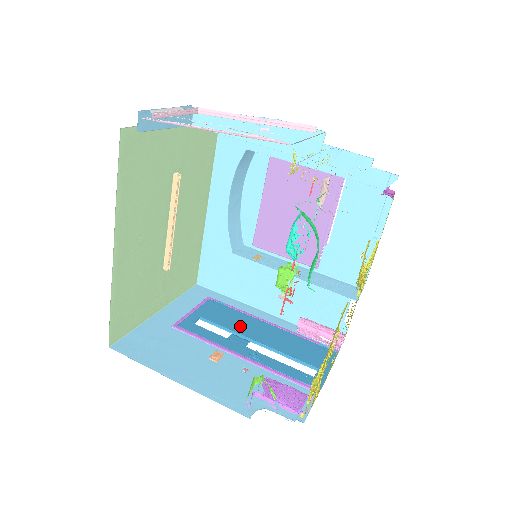
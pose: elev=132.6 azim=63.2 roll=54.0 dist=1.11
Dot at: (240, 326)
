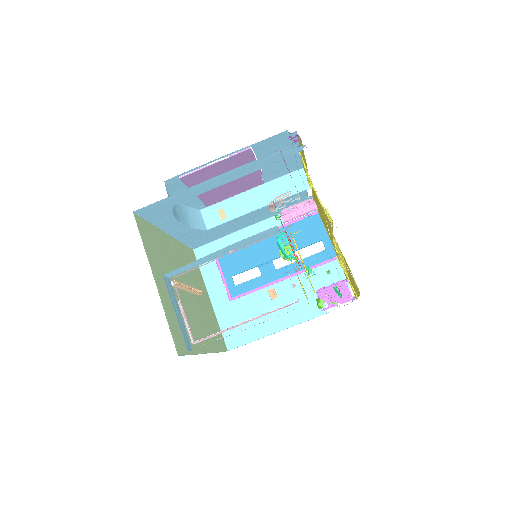
Dot at: (256, 257)
